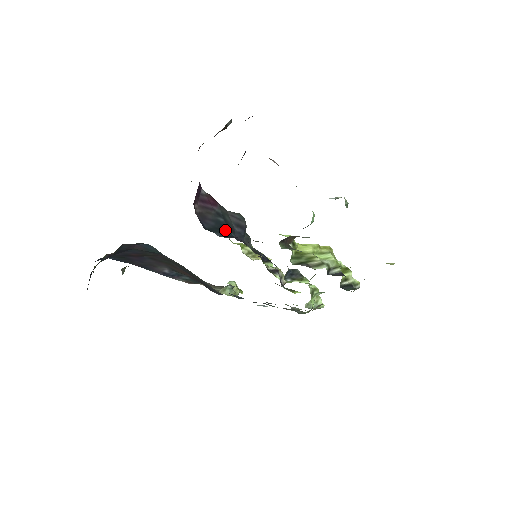
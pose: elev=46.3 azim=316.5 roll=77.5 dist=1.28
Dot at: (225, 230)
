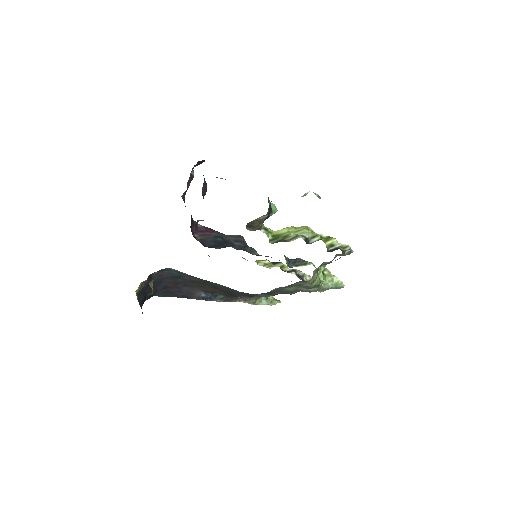
Dot at: (224, 245)
